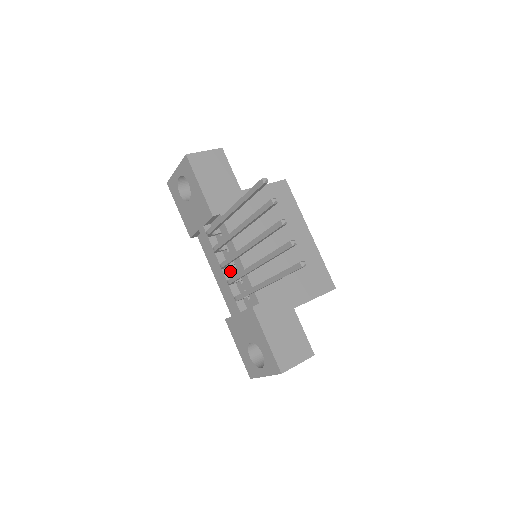
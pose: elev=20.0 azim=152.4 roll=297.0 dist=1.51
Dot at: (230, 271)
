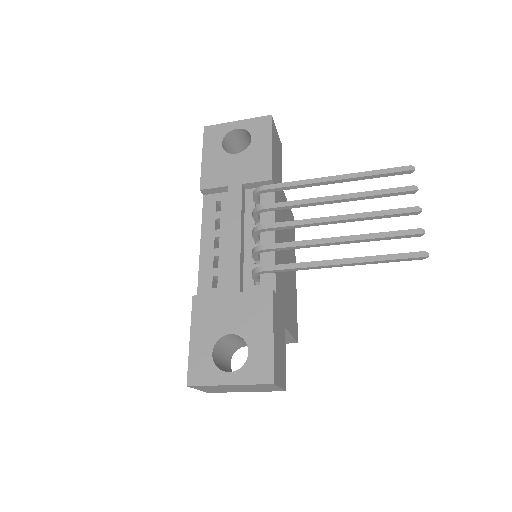
Dot at: (243, 245)
